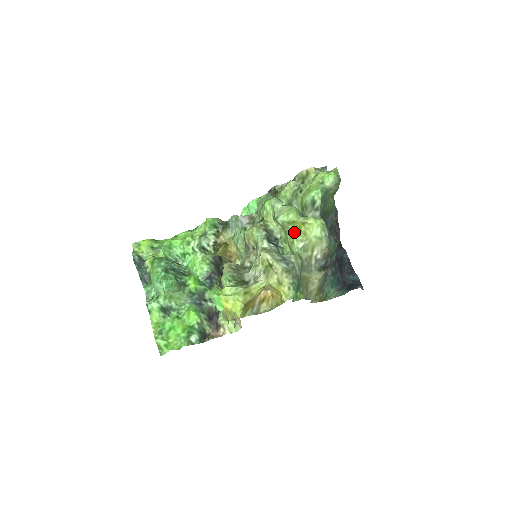
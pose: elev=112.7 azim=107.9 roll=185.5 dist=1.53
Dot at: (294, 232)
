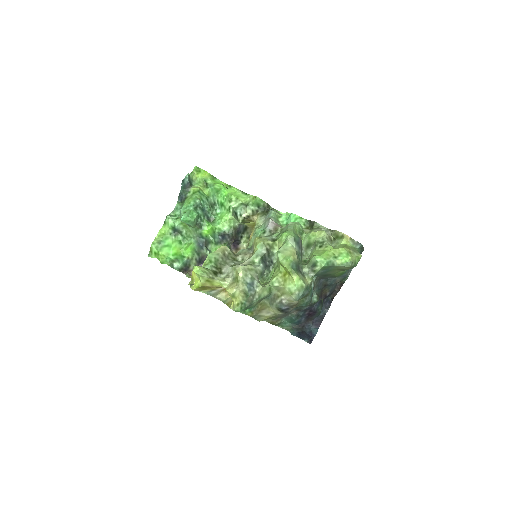
Dot at: (281, 272)
